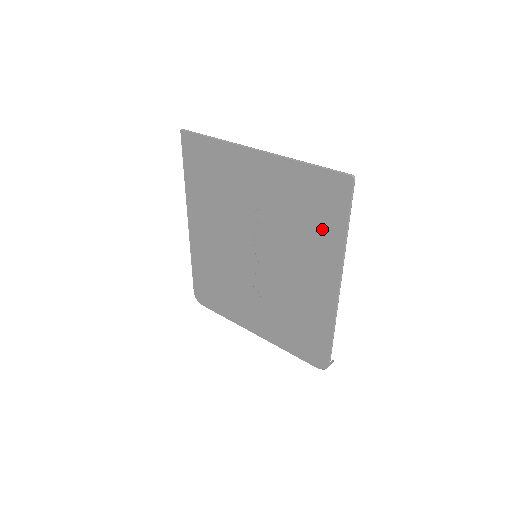
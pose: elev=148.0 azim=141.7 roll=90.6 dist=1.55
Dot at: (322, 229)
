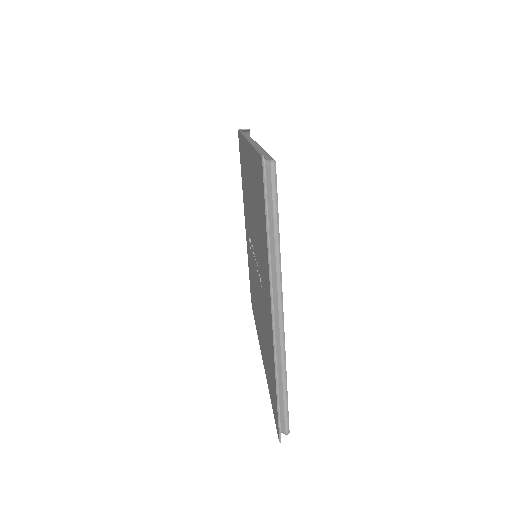
Dot at: occluded
